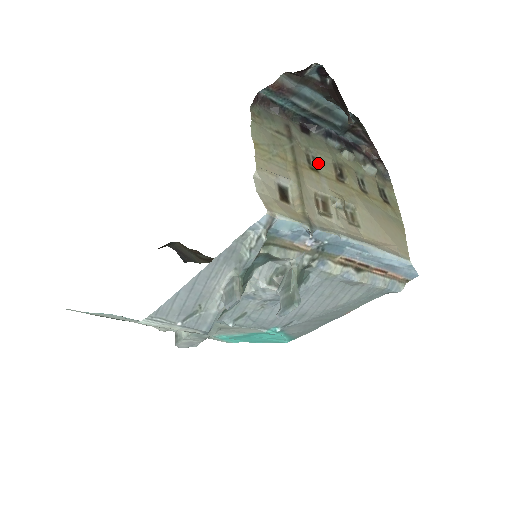
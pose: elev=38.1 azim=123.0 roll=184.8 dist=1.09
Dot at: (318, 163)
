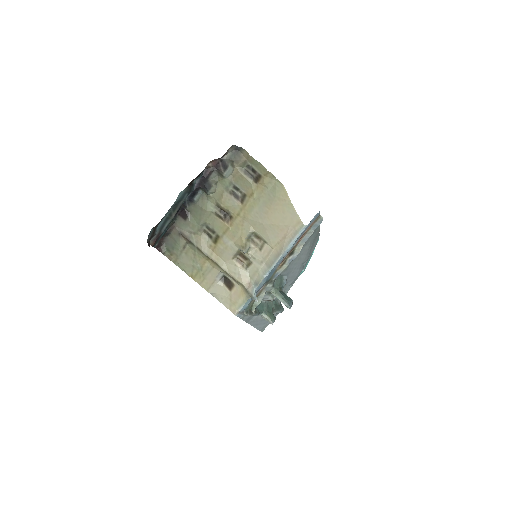
Dot at: (212, 229)
